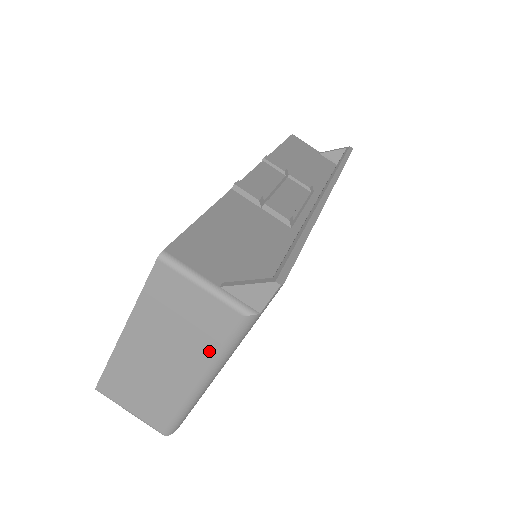
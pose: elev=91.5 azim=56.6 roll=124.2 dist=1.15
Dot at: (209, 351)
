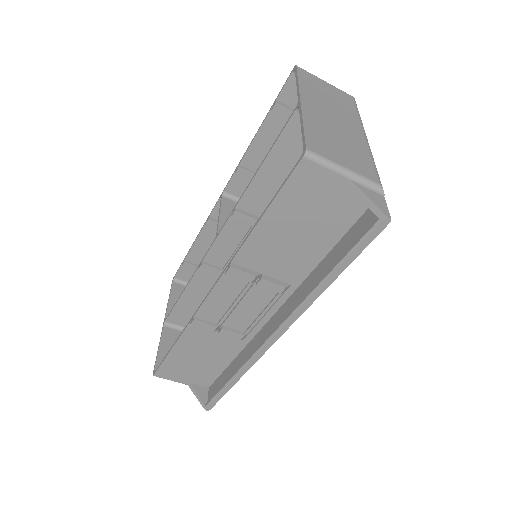
Dot at: occluded
